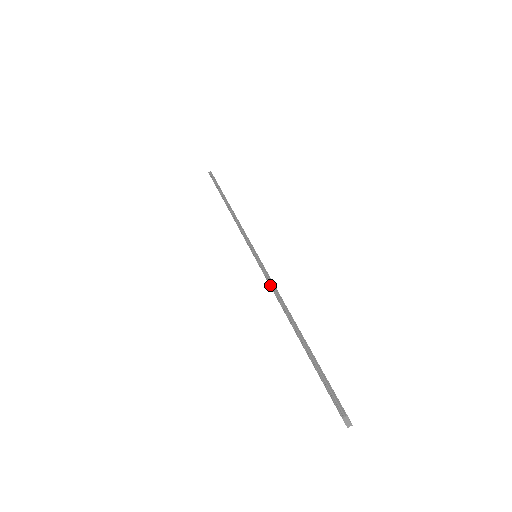
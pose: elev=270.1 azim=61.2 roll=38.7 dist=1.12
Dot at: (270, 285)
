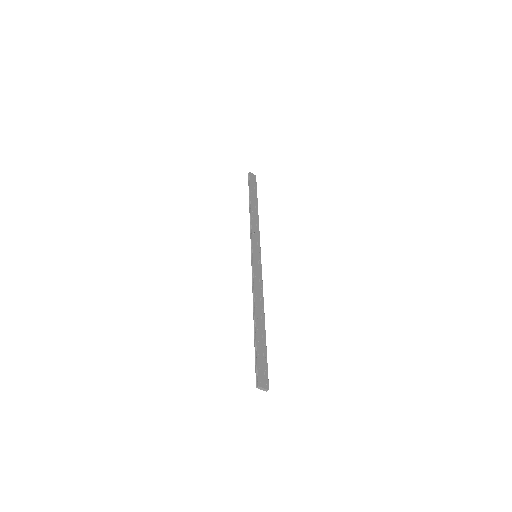
Dot at: (252, 285)
